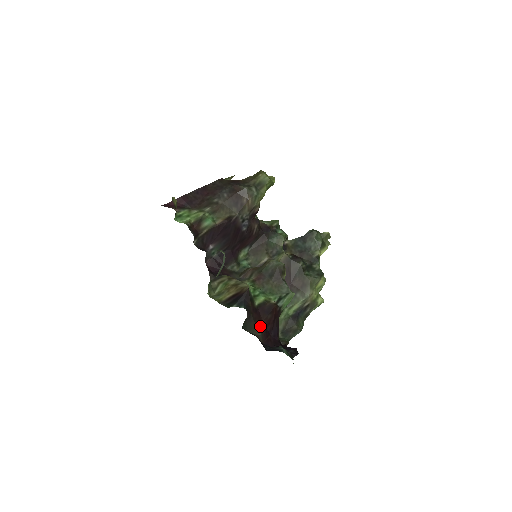
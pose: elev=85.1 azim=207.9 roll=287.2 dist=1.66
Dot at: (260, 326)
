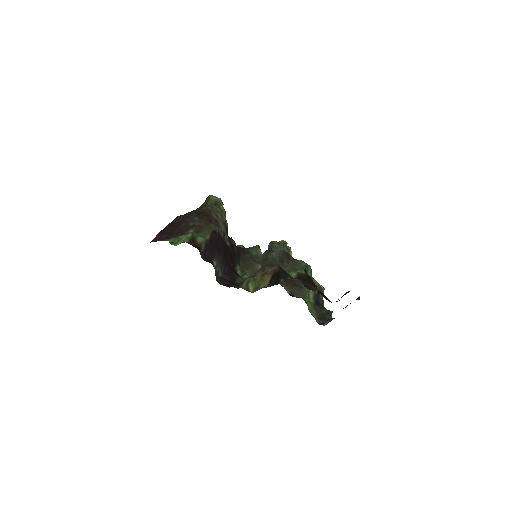
Dot at: occluded
